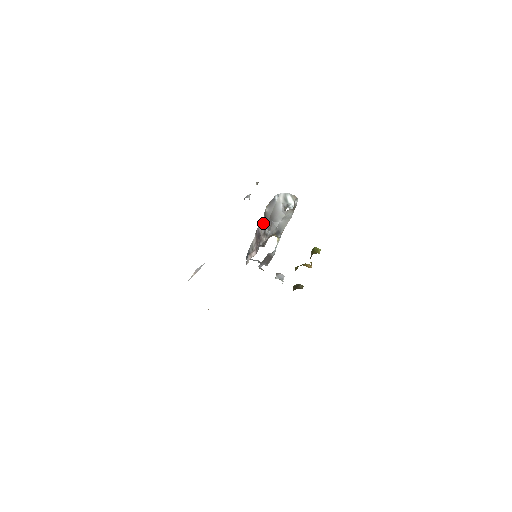
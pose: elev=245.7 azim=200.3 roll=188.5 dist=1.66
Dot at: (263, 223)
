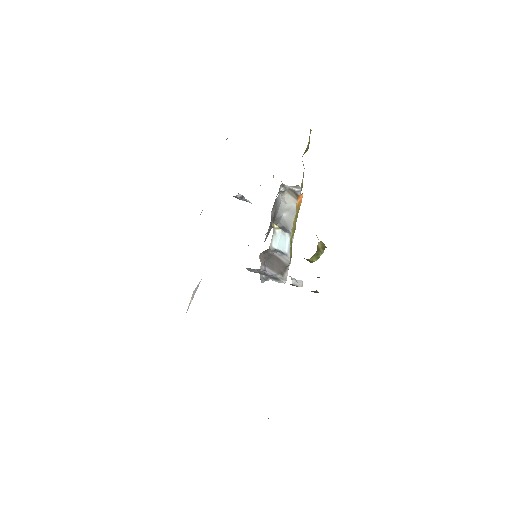
Dot at: occluded
